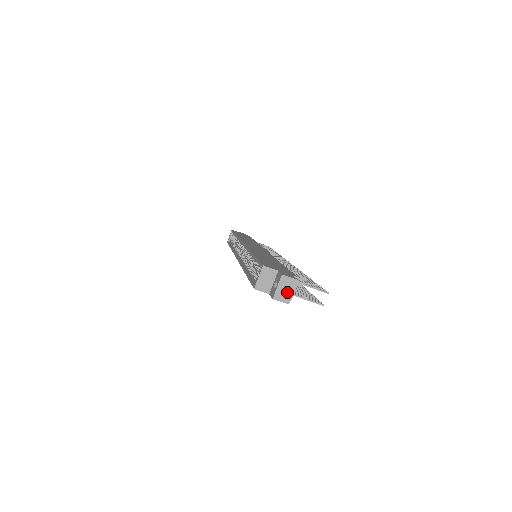
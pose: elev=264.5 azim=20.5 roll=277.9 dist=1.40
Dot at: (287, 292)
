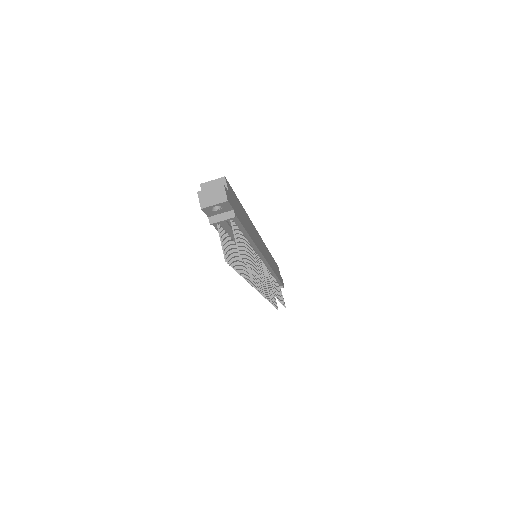
Dot at: (211, 199)
